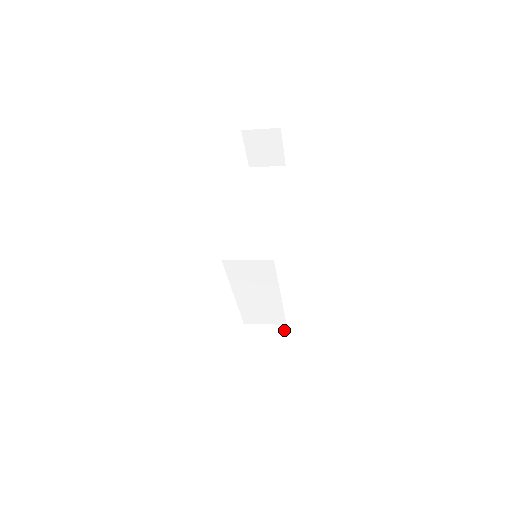
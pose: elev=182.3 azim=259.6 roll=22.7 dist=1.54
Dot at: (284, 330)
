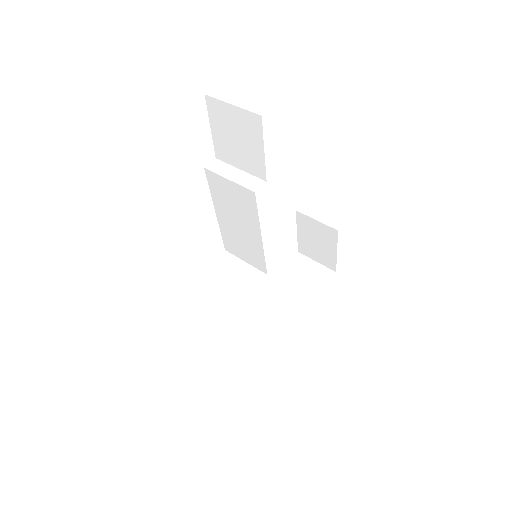
Dot at: (335, 235)
